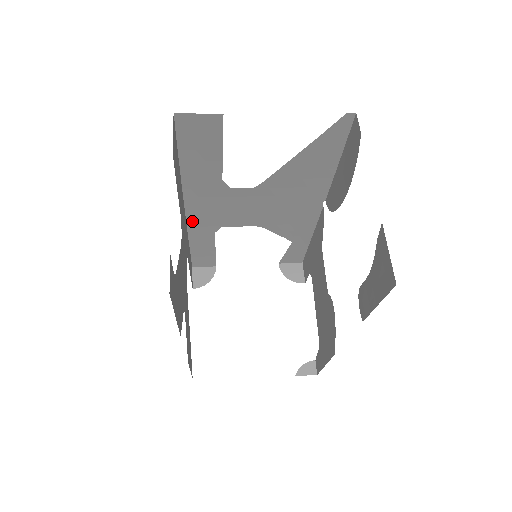
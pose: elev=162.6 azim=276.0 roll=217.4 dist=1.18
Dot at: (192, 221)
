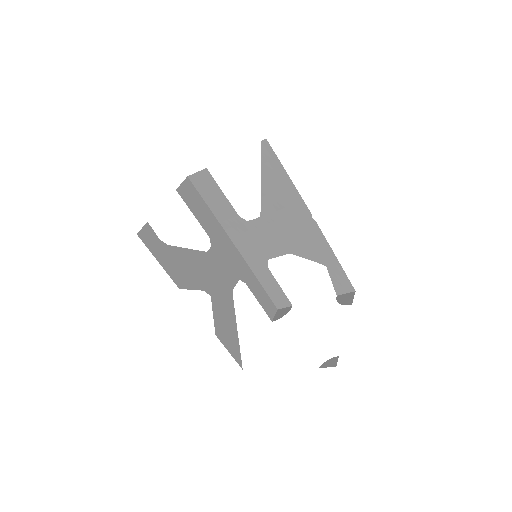
Dot at: (247, 258)
